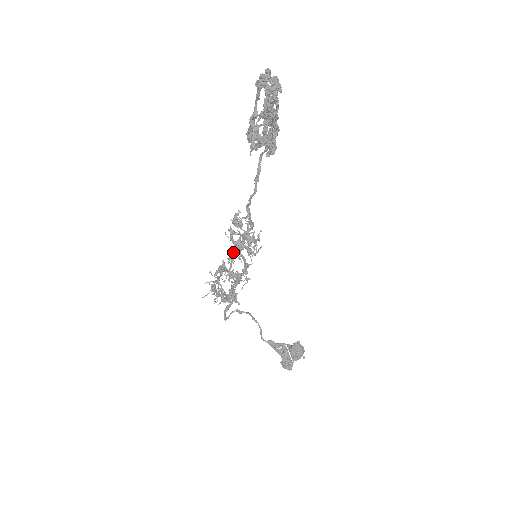
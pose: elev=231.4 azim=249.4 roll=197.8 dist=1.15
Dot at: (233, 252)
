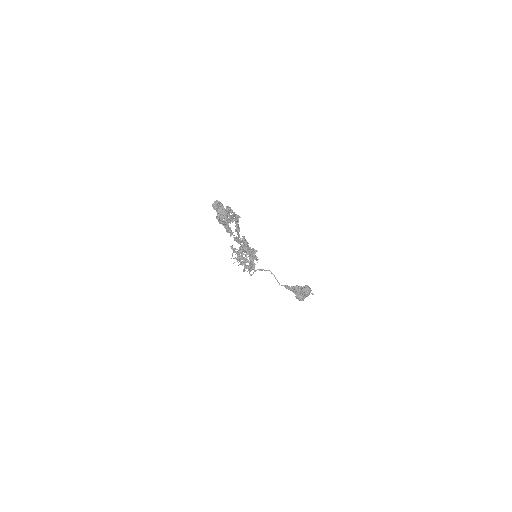
Dot at: occluded
